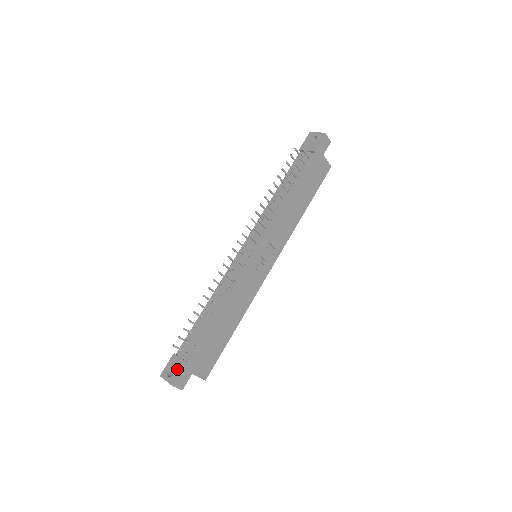
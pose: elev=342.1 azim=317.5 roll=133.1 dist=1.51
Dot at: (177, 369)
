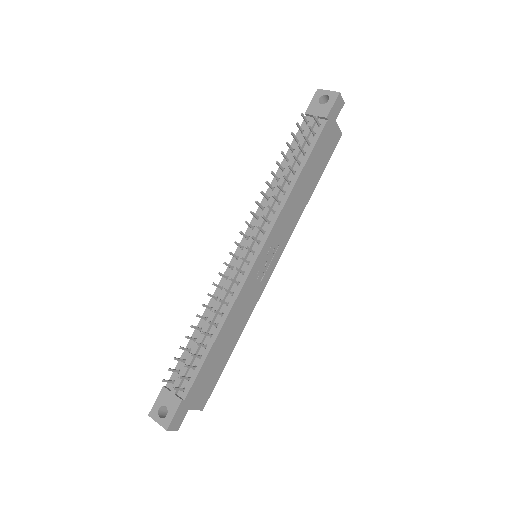
Dot at: (171, 409)
